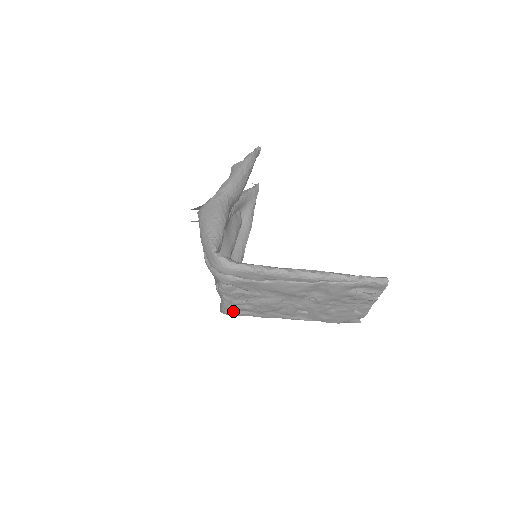
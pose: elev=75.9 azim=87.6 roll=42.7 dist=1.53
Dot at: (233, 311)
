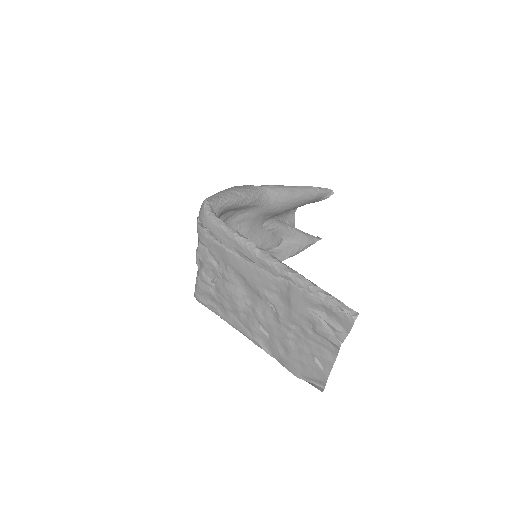
Dot at: (202, 295)
